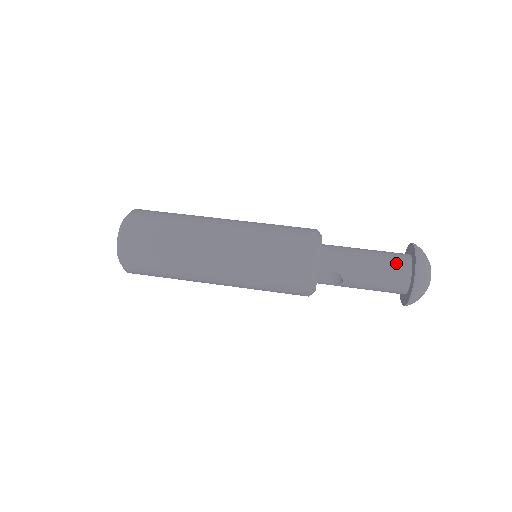
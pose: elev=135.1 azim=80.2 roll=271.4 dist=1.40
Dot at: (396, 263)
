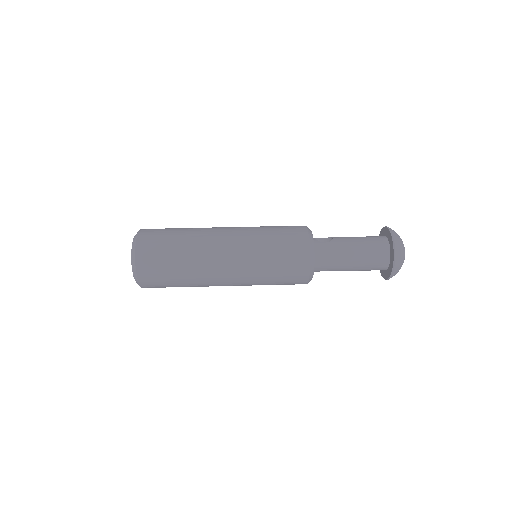
Dot at: (376, 263)
